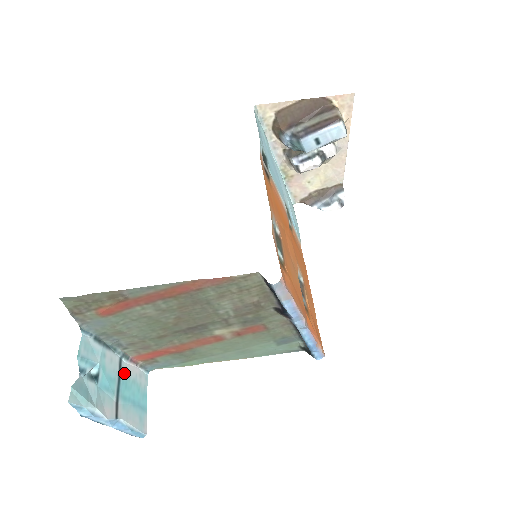
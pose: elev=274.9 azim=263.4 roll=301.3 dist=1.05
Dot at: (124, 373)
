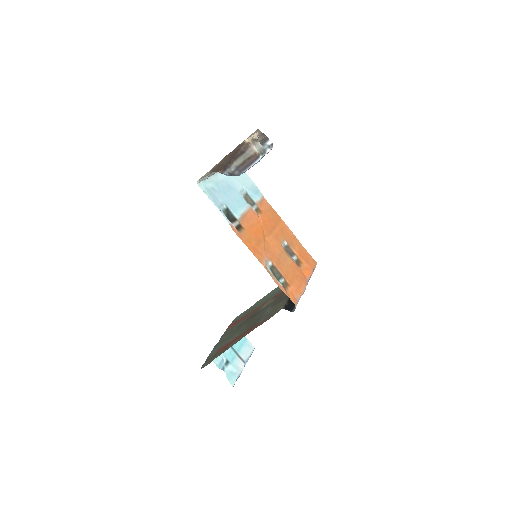
Dot at: occluded
